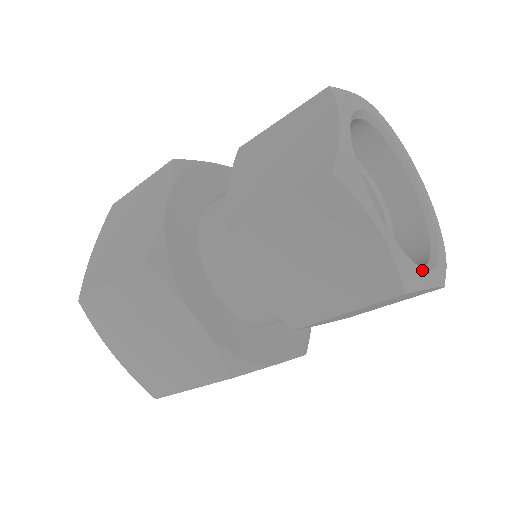
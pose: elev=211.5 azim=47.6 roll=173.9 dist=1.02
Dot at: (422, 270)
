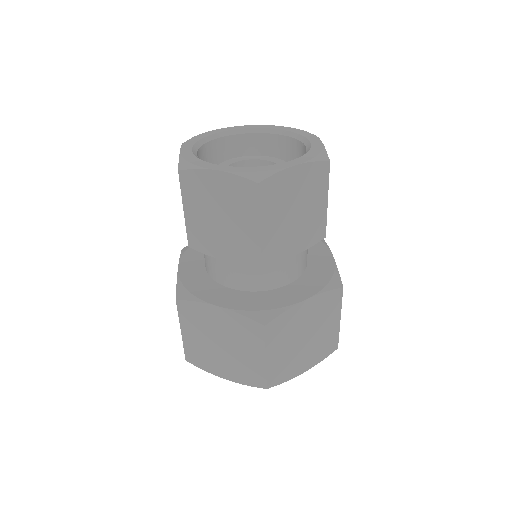
Dot at: (274, 165)
